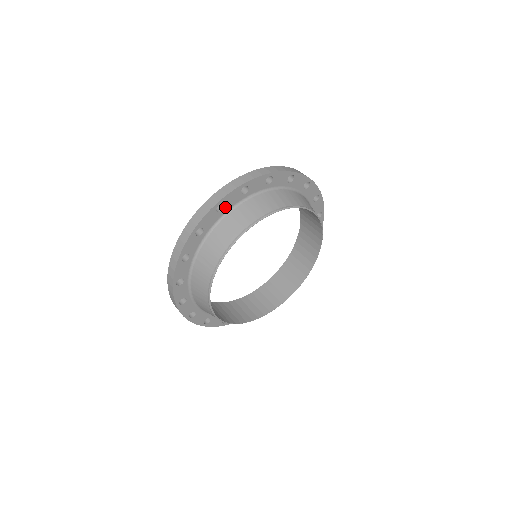
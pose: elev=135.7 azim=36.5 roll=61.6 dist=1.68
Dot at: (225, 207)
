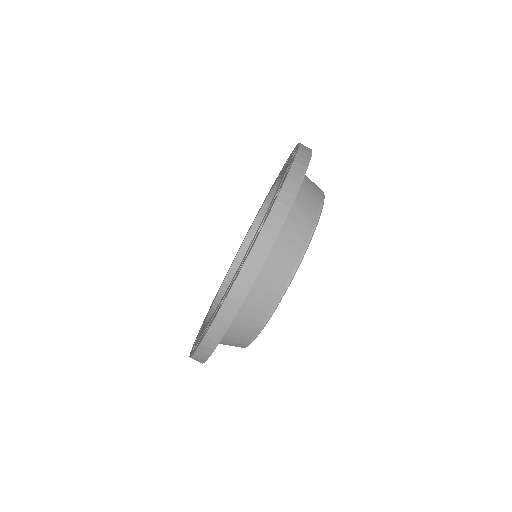
Dot at: occluded
